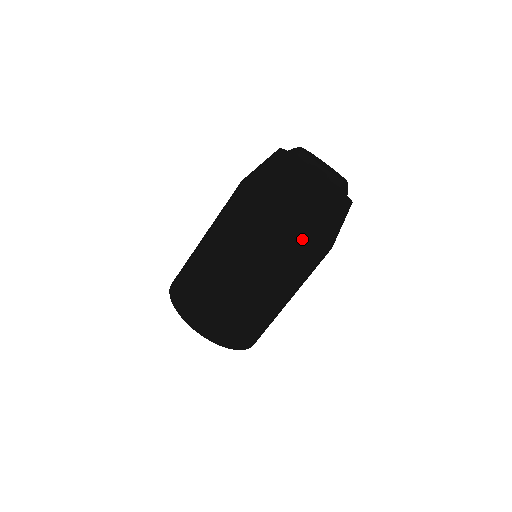
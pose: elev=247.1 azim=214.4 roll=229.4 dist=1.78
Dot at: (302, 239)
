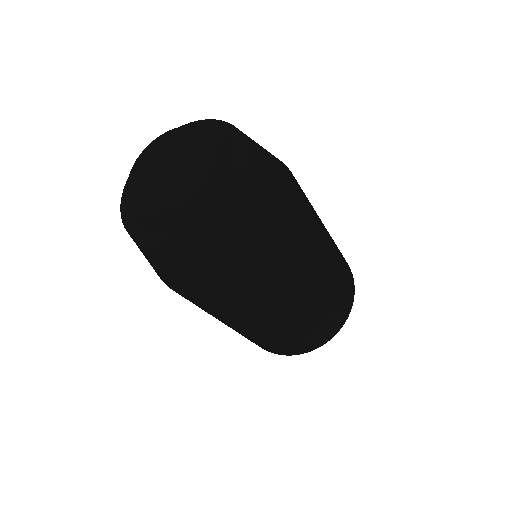
Dot at: (192, 297)
